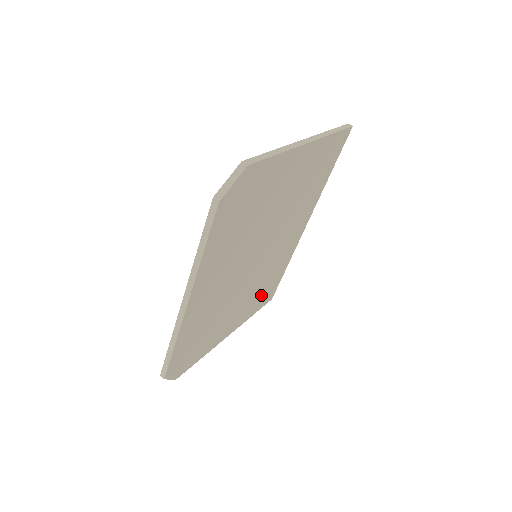
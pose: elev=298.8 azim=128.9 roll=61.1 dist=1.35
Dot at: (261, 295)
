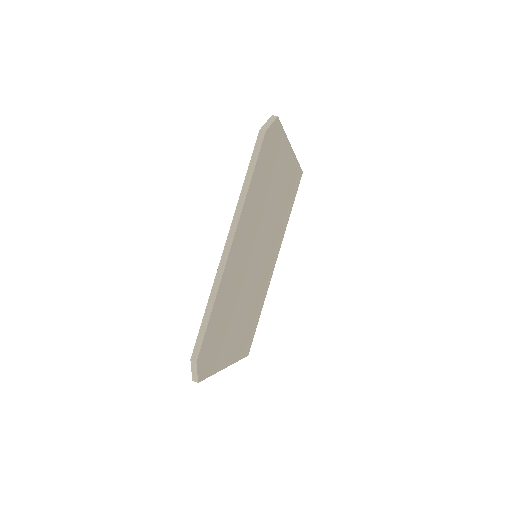
Dot at: (247, 331)
